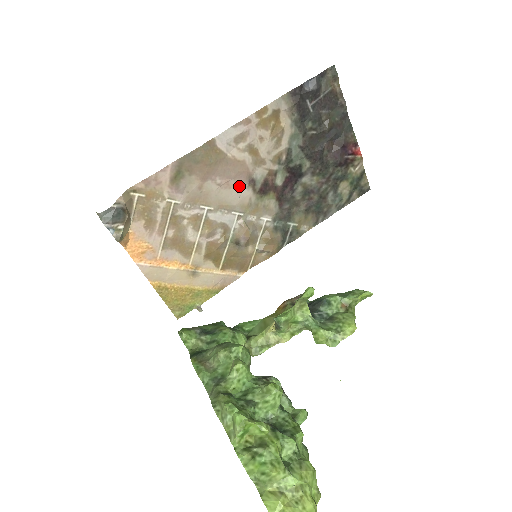
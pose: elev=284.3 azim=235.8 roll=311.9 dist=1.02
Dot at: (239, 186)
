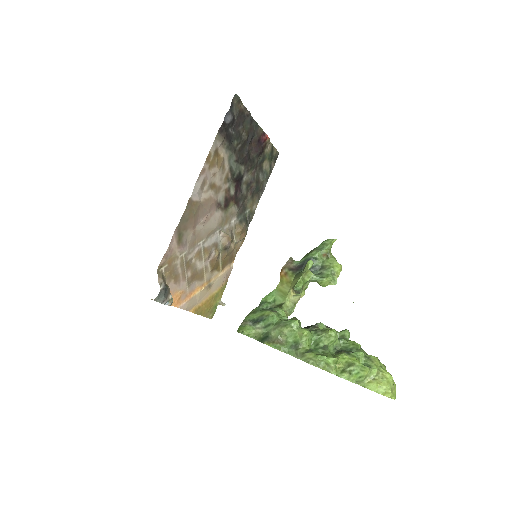
Dot at: (213, 214)
